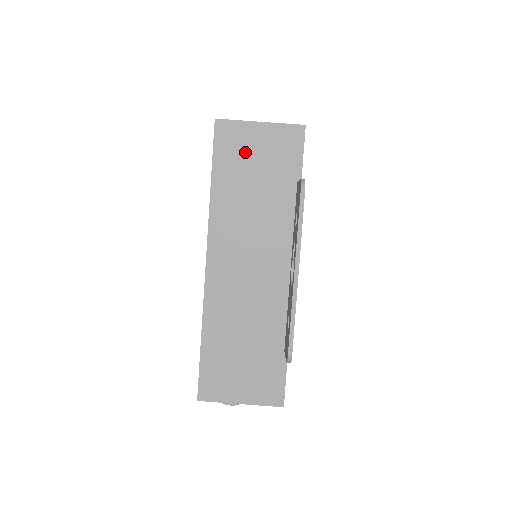
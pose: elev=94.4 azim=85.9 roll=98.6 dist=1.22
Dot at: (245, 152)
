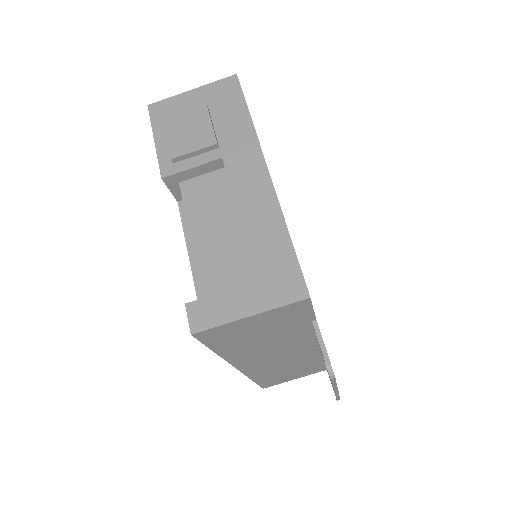
Dot at: (242, 332)
